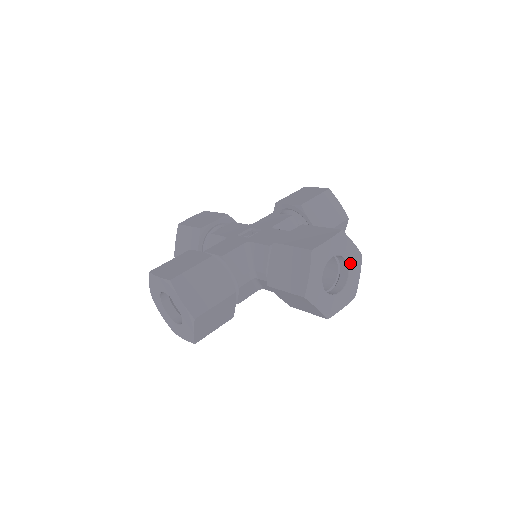
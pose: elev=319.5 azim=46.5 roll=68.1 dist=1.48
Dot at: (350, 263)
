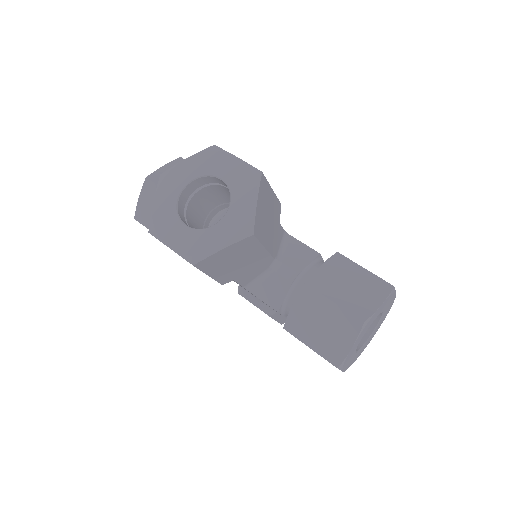
Dot at: (372, 334)
